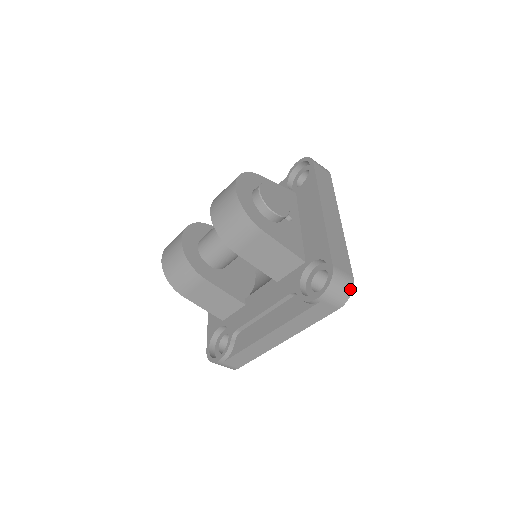
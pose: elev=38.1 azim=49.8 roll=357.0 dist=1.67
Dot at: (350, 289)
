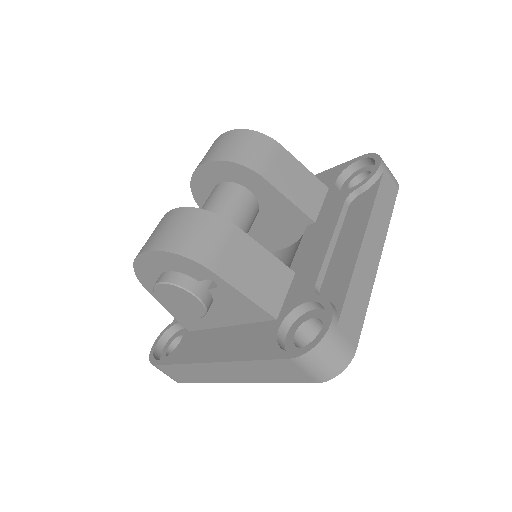
Dot at: occluded
